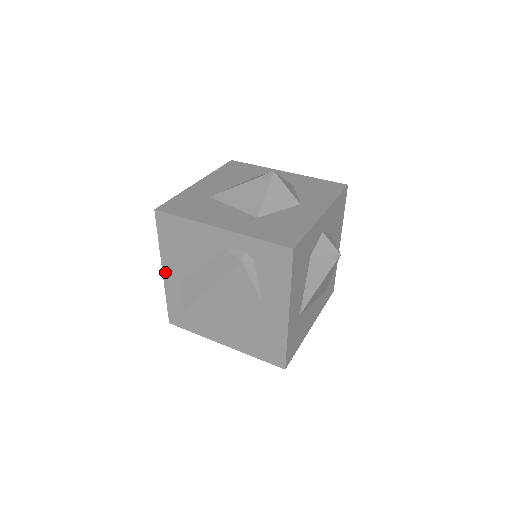
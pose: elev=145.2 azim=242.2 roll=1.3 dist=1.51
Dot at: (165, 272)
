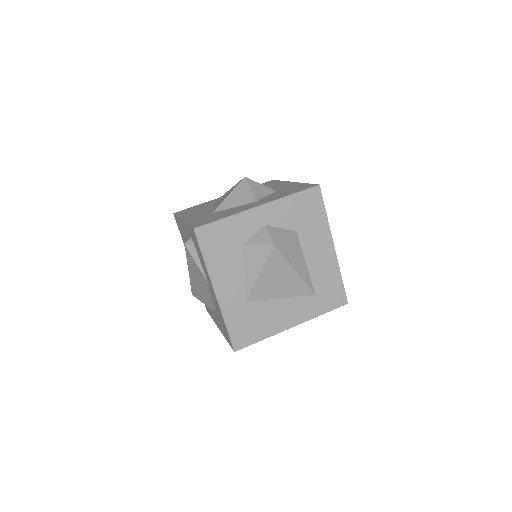
Dot at: occluded
